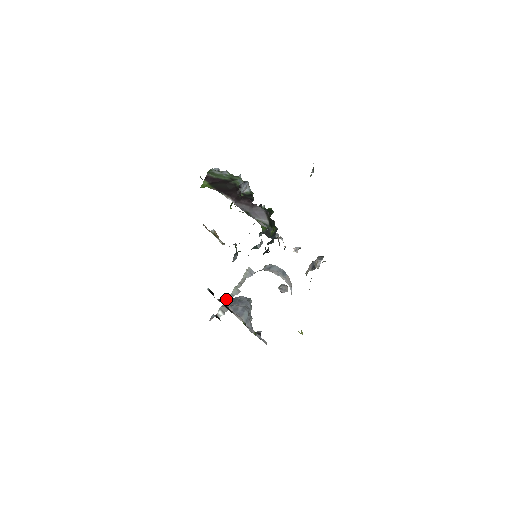
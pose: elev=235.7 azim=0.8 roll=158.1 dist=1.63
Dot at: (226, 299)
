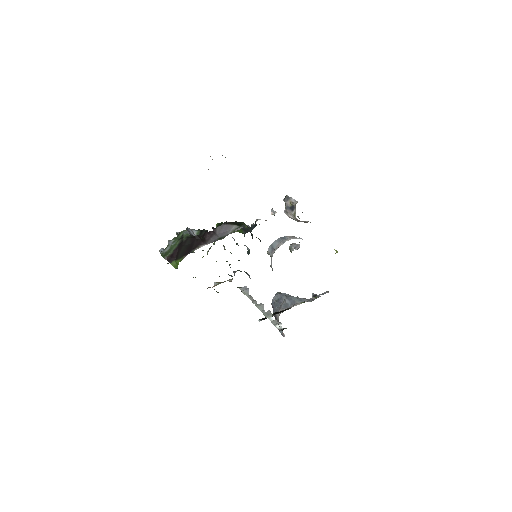
Dot at: (266, 317)
